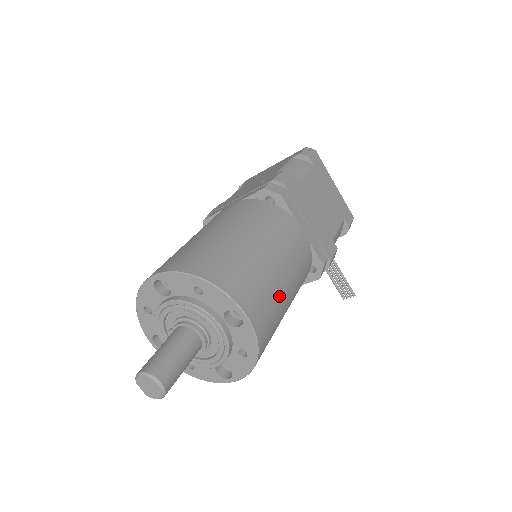
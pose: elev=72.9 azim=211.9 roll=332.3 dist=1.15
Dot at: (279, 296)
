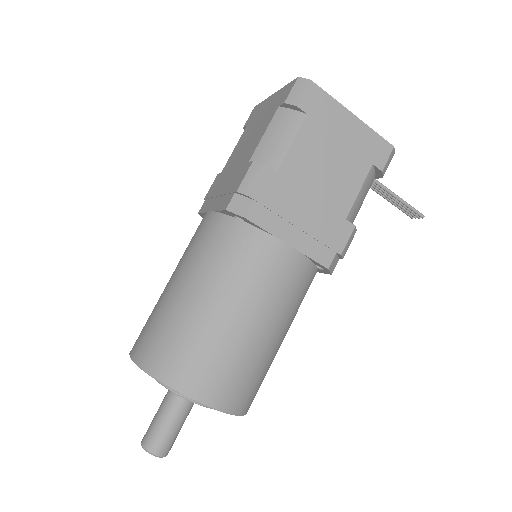
Dot at: (255, 353)
